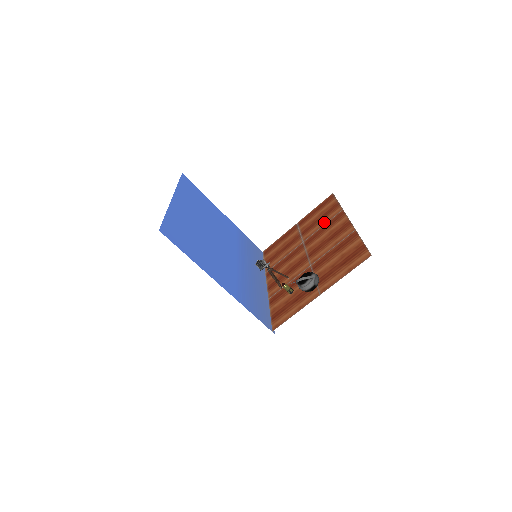
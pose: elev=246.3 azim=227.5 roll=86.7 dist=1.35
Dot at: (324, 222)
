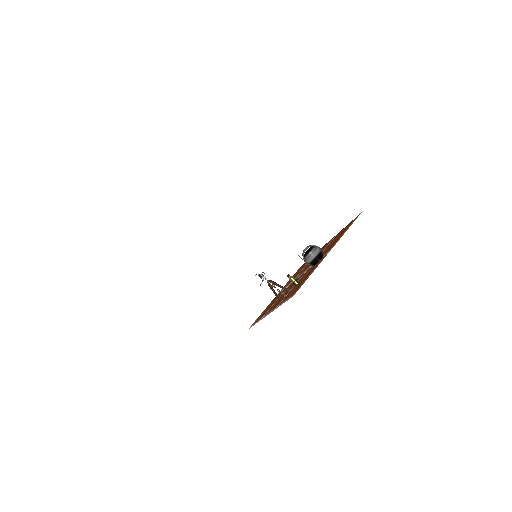
Dot at: occluded
